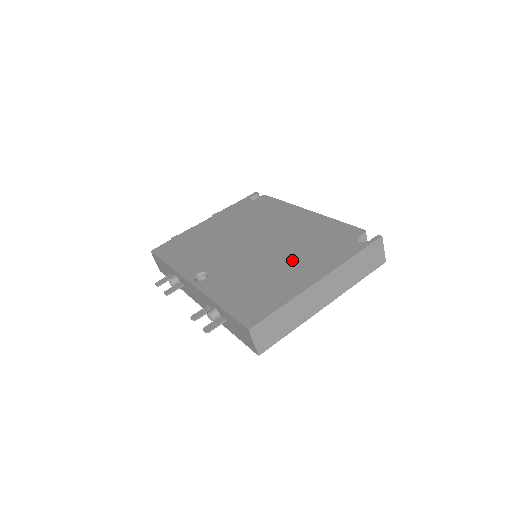
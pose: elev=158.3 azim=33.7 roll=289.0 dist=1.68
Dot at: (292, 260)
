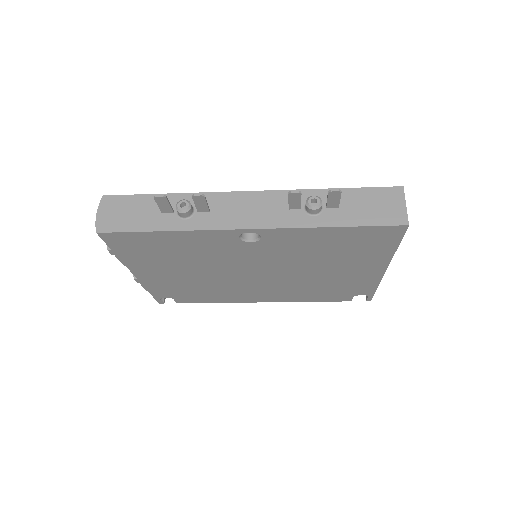
Dot at: occluded
